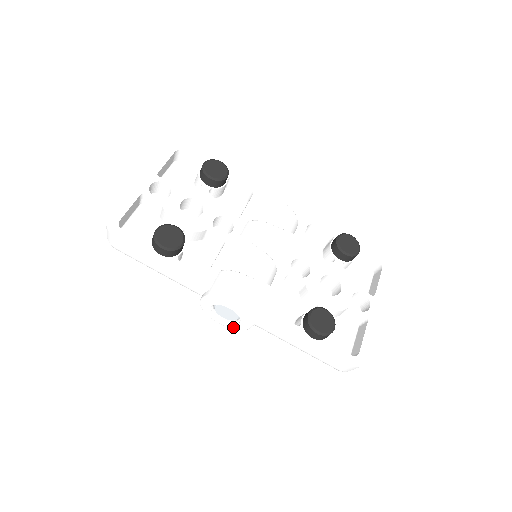
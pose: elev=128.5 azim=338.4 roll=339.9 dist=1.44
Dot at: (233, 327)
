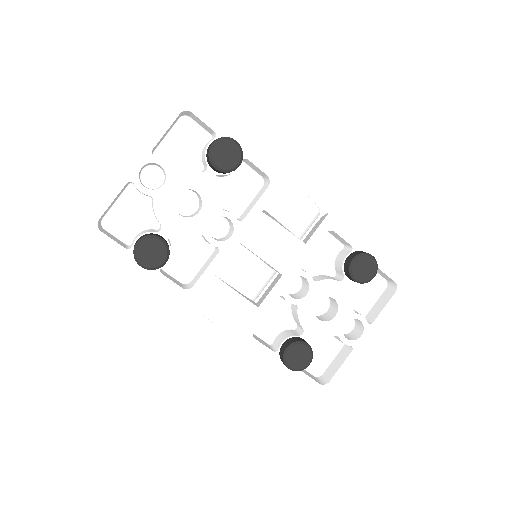
Dot at: occluded
